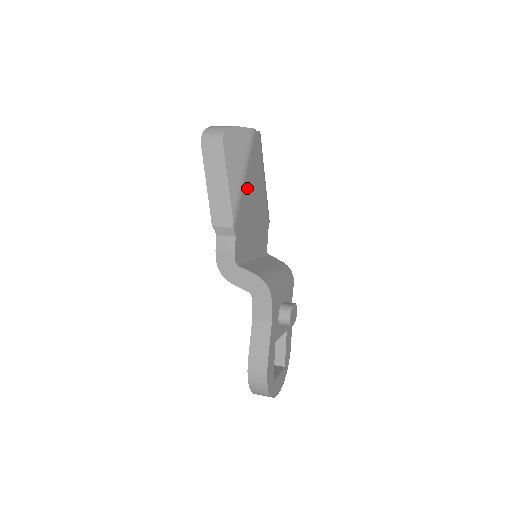
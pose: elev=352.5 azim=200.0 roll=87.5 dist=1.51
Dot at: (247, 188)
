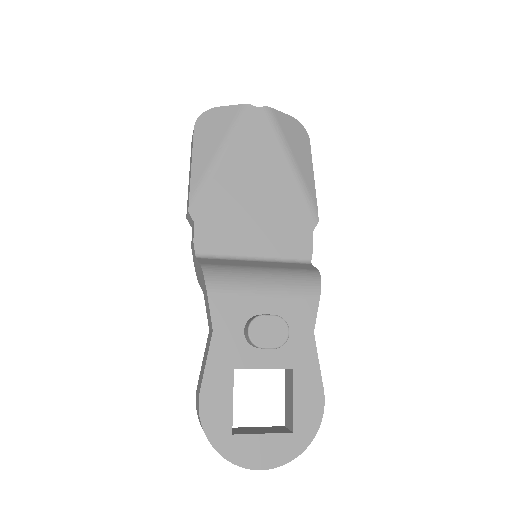
Dot at: (229, 169)
